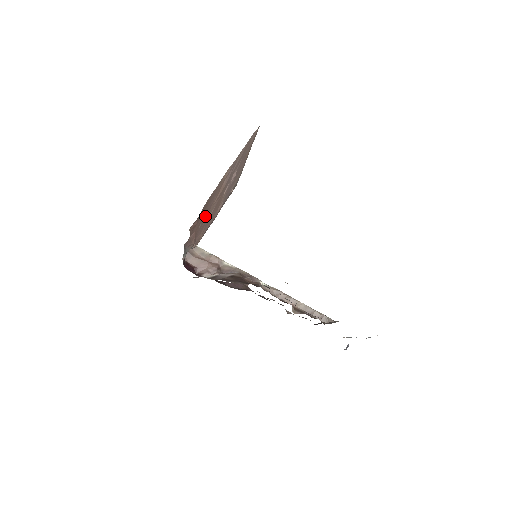
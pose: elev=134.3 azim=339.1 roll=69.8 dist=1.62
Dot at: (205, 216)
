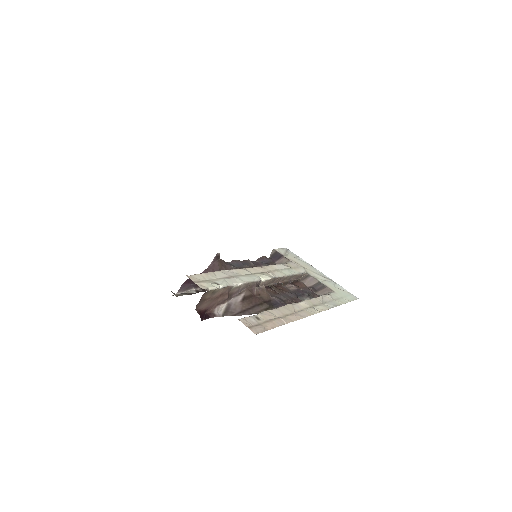
Dot at: occluded
